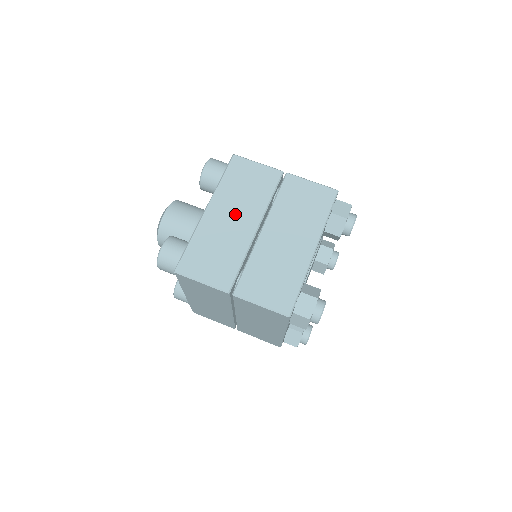
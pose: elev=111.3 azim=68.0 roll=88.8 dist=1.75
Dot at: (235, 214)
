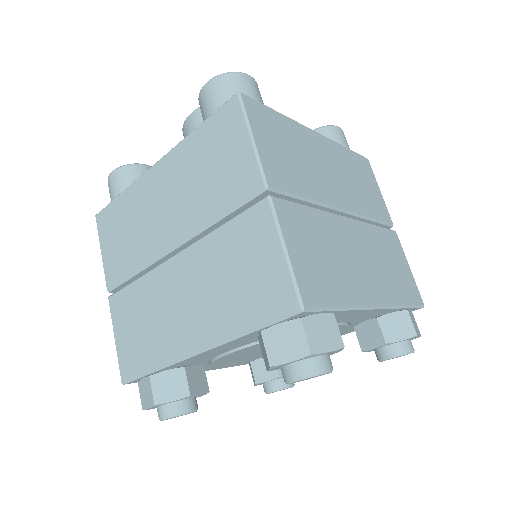
Dot at: (170, 201)
